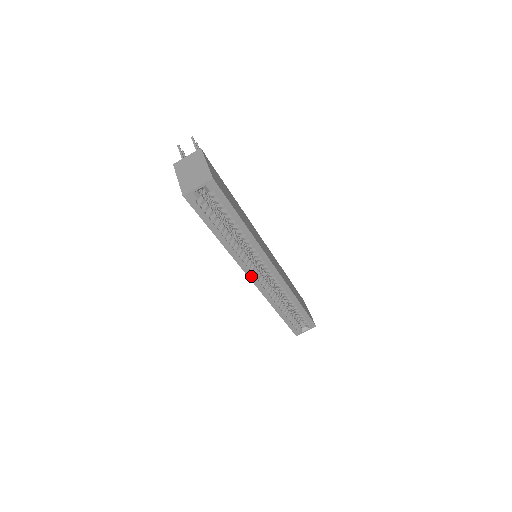
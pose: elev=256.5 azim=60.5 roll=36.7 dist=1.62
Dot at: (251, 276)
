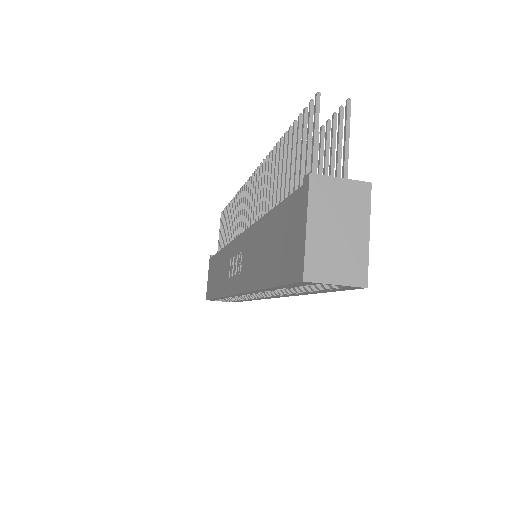
Dot at: (240, 294)
